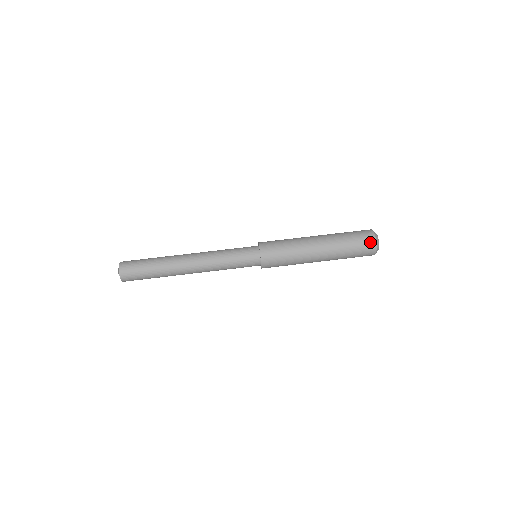
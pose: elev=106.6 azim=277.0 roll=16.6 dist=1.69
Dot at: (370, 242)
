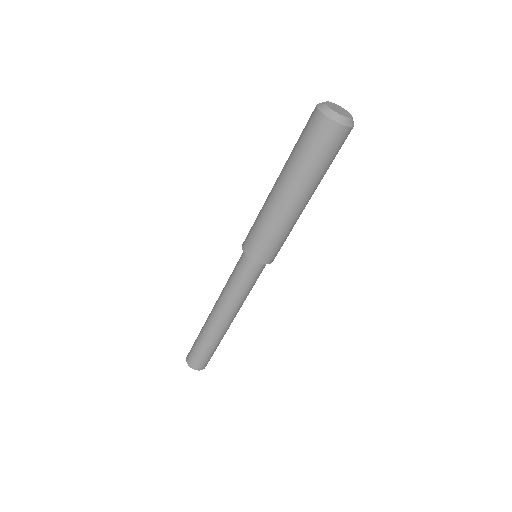
Dot at: (319, 124)
